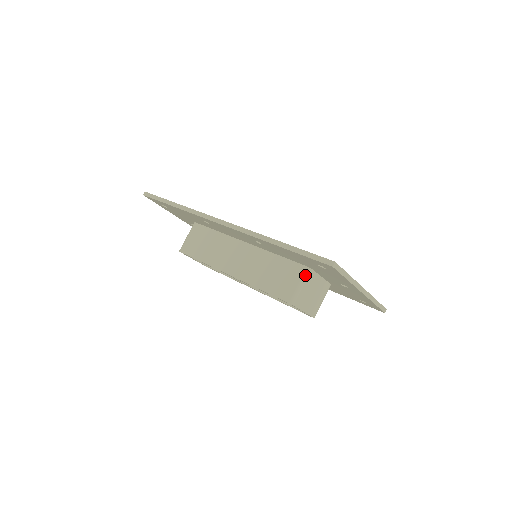
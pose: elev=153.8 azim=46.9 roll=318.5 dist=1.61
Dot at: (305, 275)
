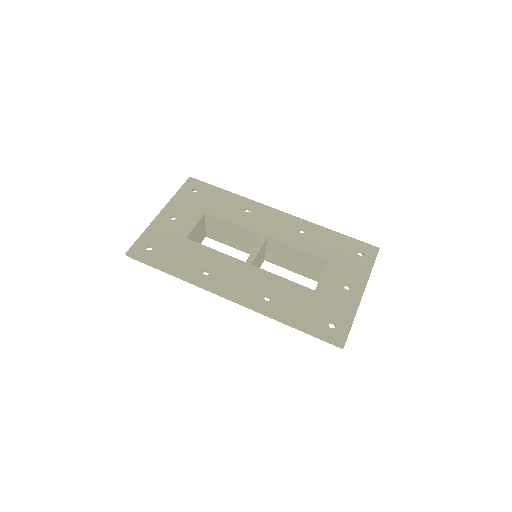
Dot at: occluded
